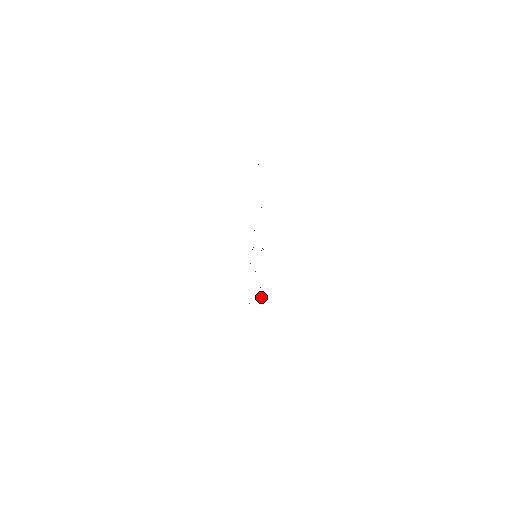
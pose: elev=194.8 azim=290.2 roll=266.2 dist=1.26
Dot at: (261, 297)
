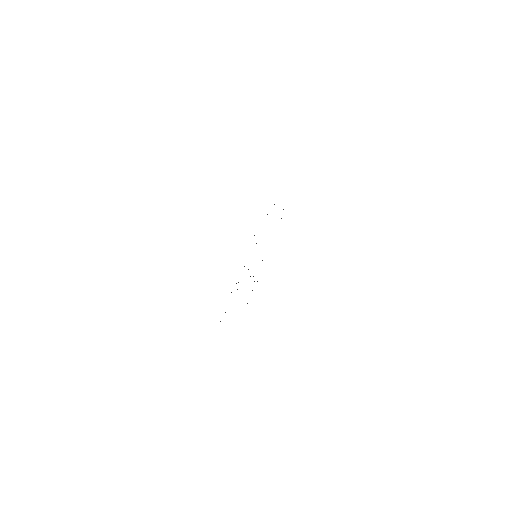
Dot at: occluded
